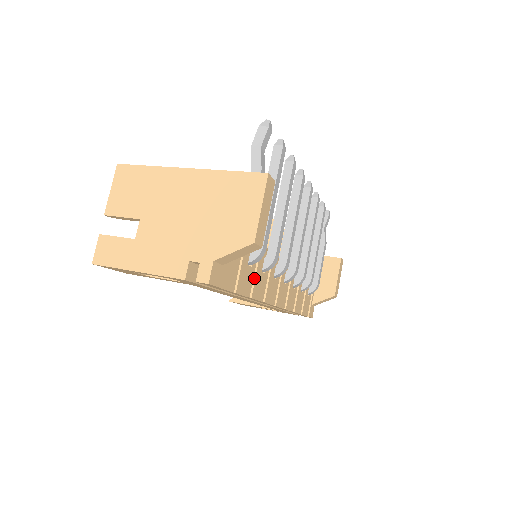
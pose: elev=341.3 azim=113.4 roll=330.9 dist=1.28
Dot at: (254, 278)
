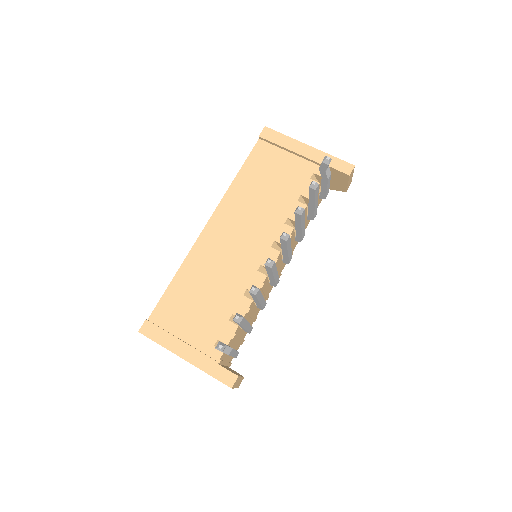
Dot at: (252, 320)
